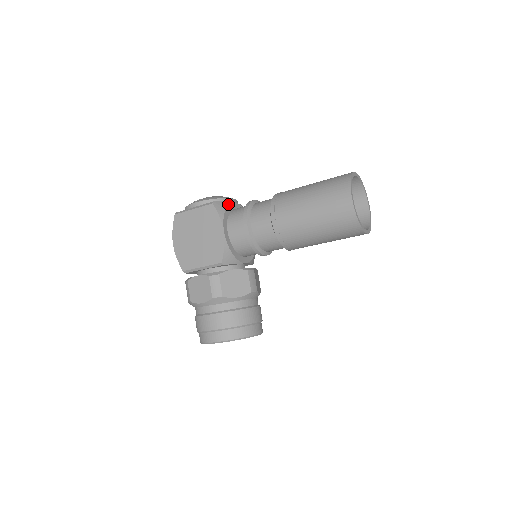
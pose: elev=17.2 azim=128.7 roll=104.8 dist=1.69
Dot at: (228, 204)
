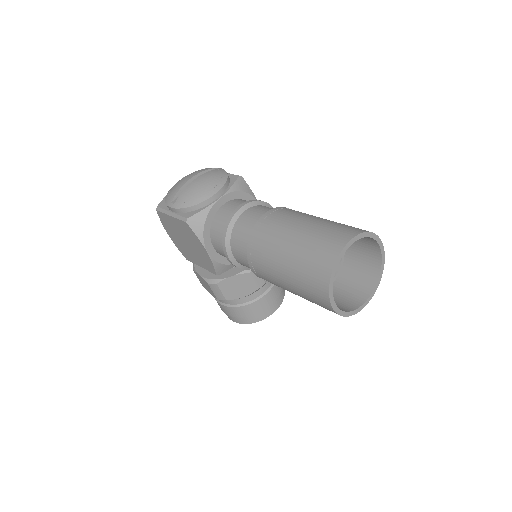
Dot at: (207, 212)
